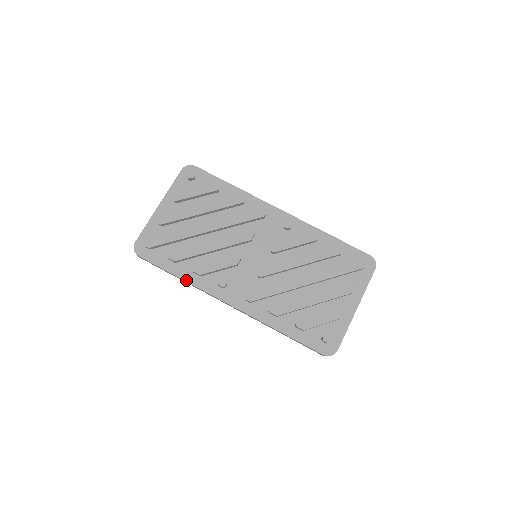
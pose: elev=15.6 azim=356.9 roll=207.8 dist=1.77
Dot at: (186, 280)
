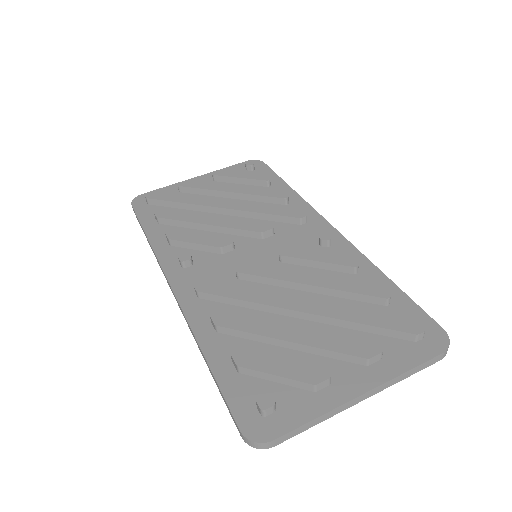
Dot at: (151, 242)
